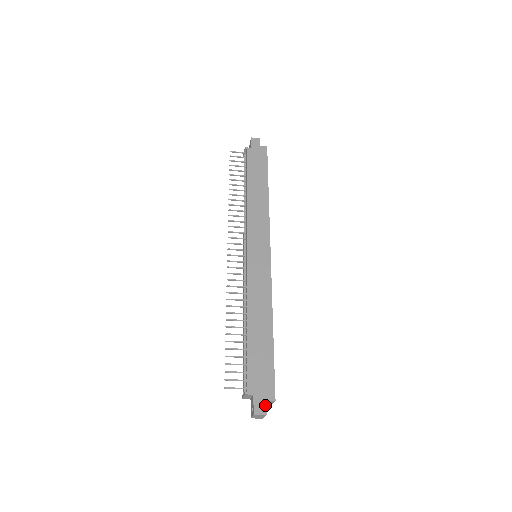
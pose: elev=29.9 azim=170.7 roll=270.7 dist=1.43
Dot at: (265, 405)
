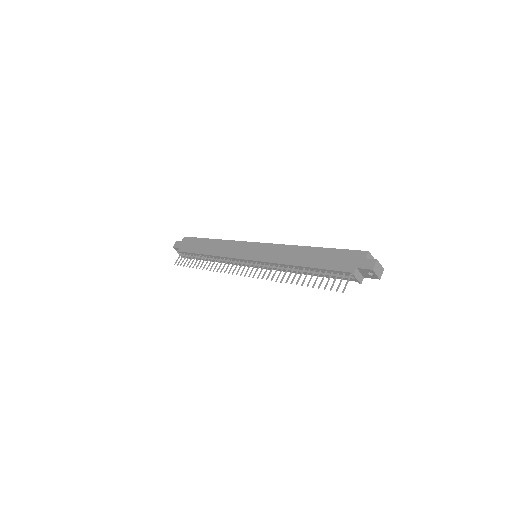
Dot at: (368, 260)
